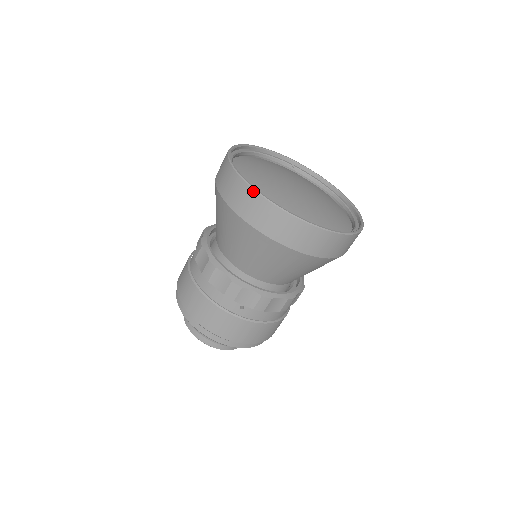
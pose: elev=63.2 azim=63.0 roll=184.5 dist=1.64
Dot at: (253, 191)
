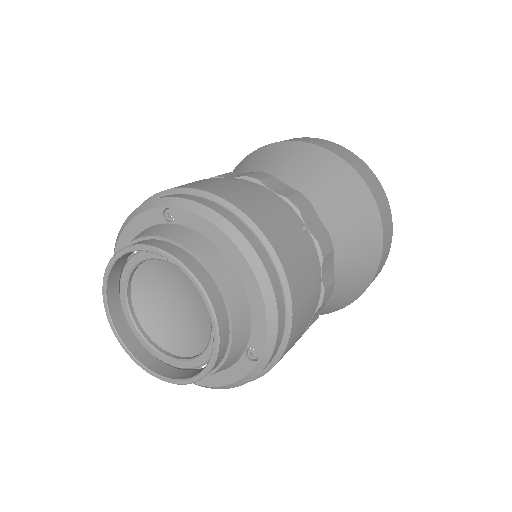
Dot at: (335, 143)
